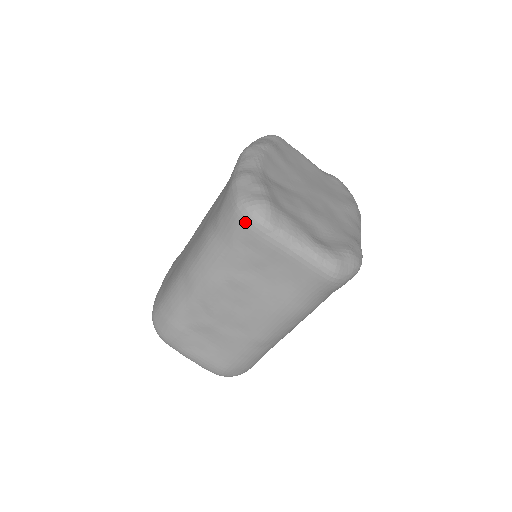
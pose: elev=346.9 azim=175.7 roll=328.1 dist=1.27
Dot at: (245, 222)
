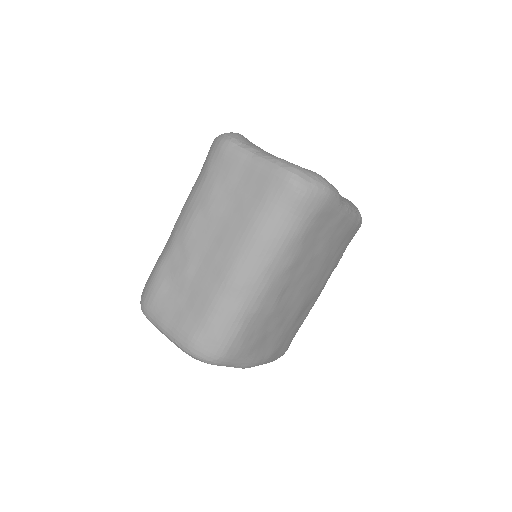
Dot at: (217, 144)
